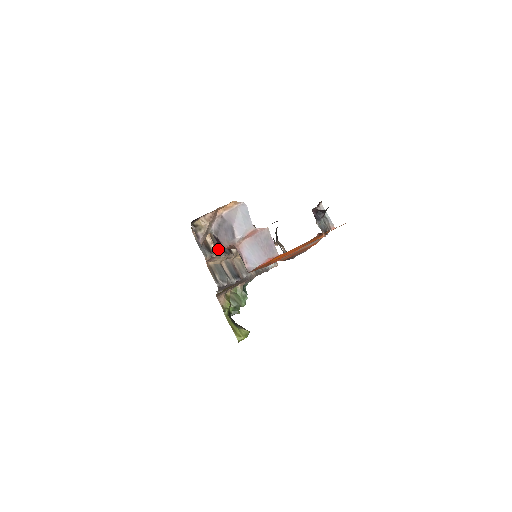
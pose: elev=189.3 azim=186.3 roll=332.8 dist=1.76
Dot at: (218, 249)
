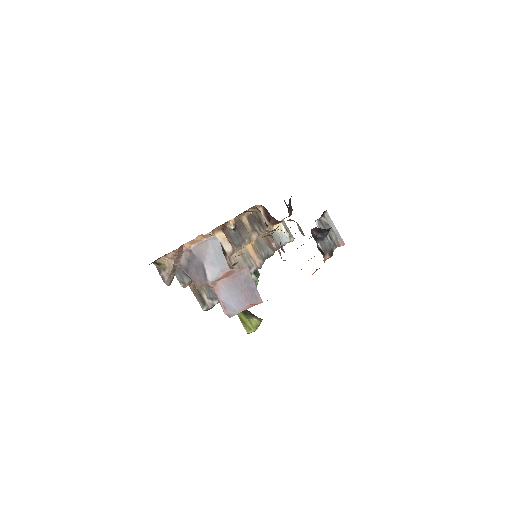
Dot at: occluded
